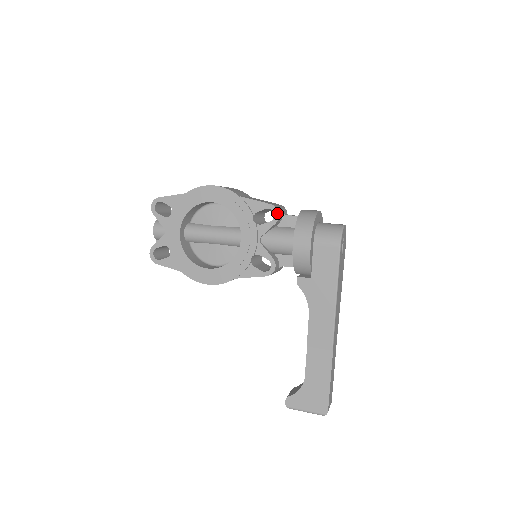
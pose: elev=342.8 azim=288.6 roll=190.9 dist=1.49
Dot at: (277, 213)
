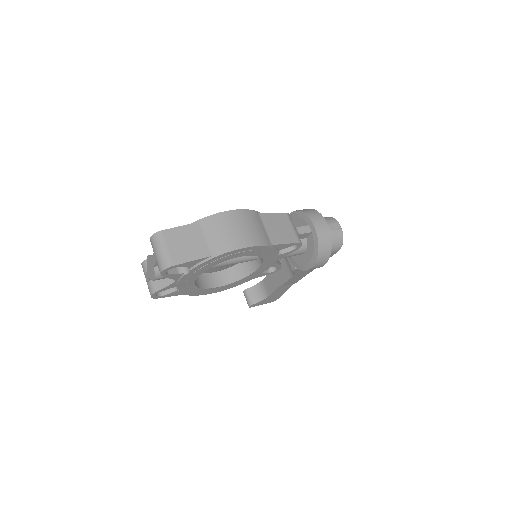
Dot at: occluded
